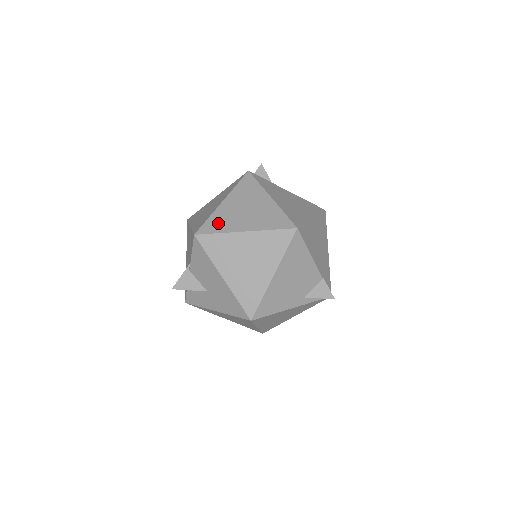
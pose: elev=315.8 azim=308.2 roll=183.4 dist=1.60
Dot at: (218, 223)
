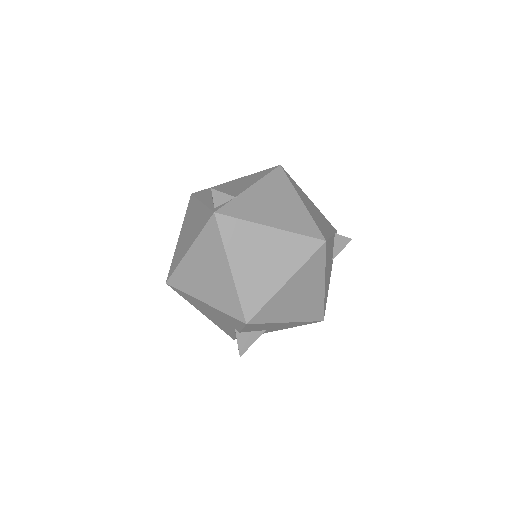
Dot at: (254, 295)
